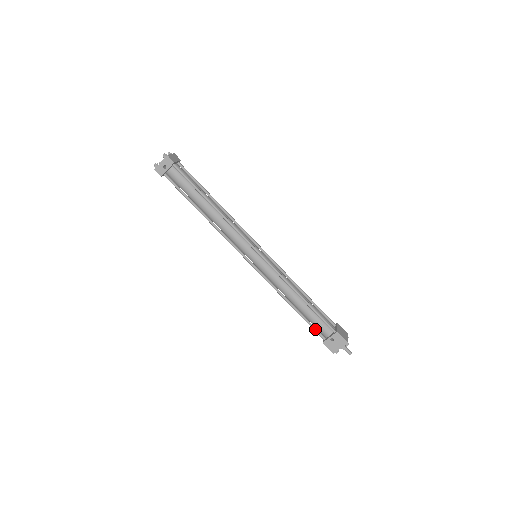
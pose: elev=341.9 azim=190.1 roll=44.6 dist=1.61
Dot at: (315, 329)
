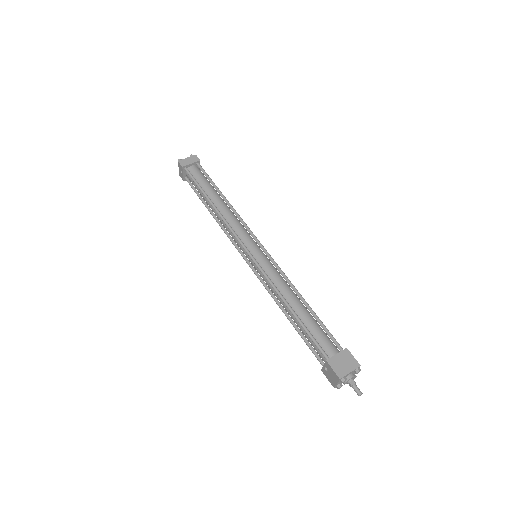
Dot at: (312, 351)
